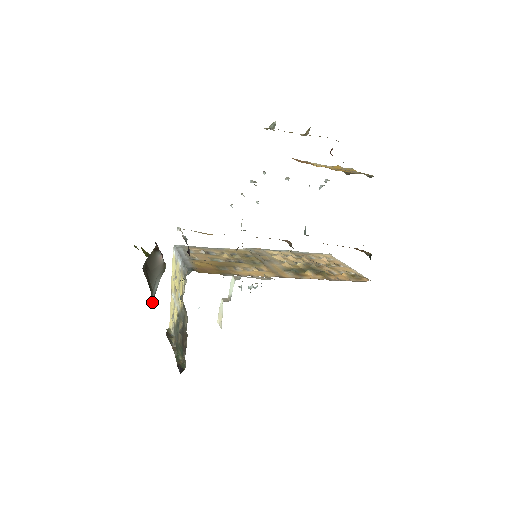
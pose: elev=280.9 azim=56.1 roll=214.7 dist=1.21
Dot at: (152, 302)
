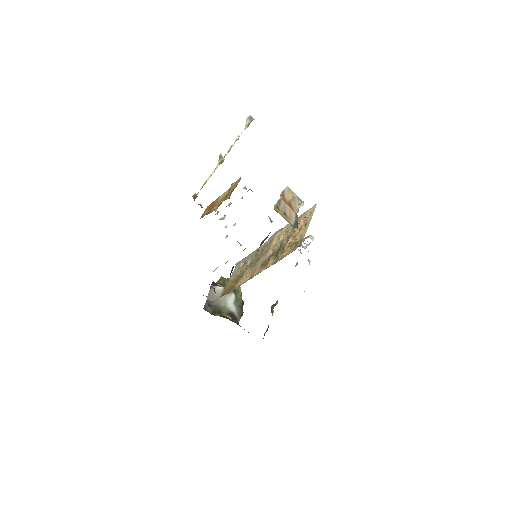
Dot at: (232, 310)
